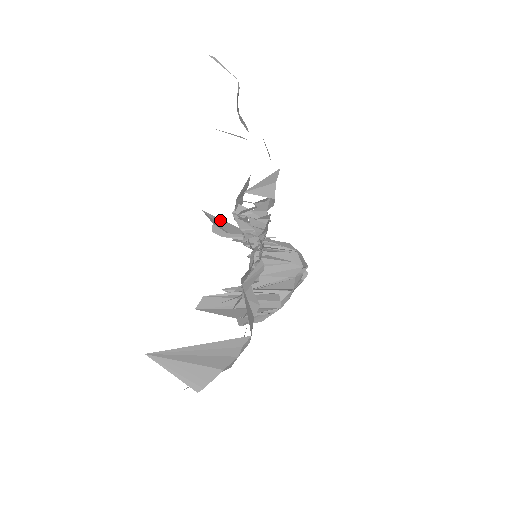
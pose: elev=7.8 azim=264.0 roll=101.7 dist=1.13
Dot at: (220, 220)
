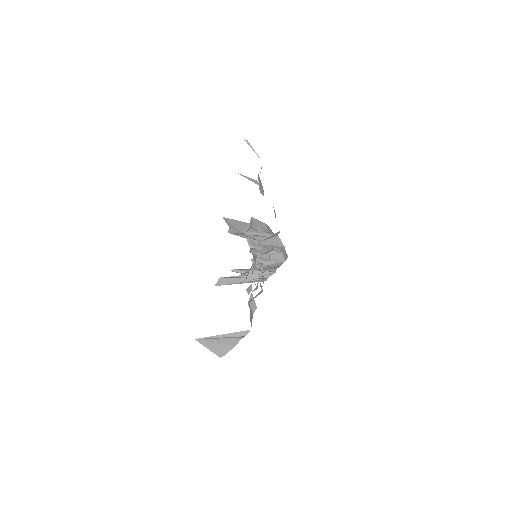
Dot at: (234, 221)
